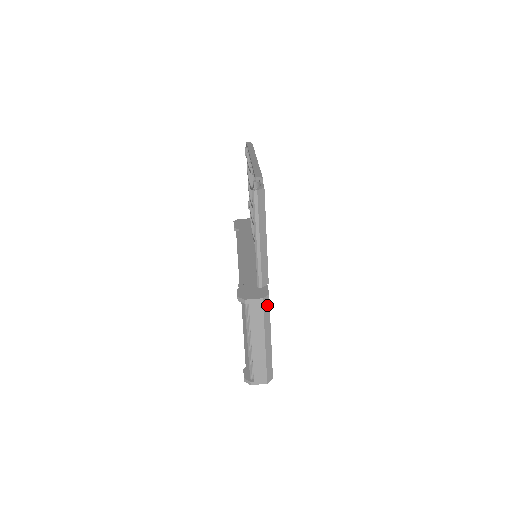
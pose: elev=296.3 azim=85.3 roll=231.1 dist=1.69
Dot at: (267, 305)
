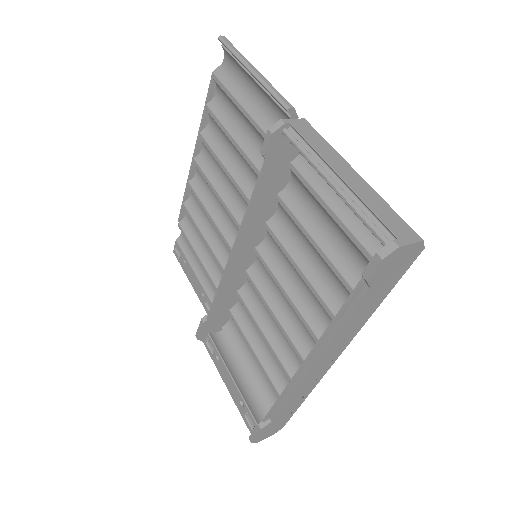
Dot at: occluded
